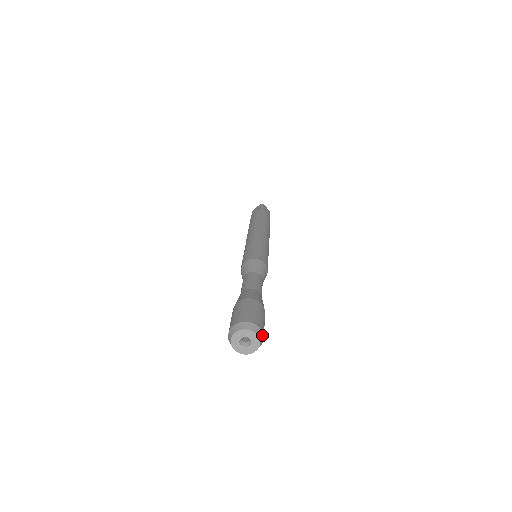
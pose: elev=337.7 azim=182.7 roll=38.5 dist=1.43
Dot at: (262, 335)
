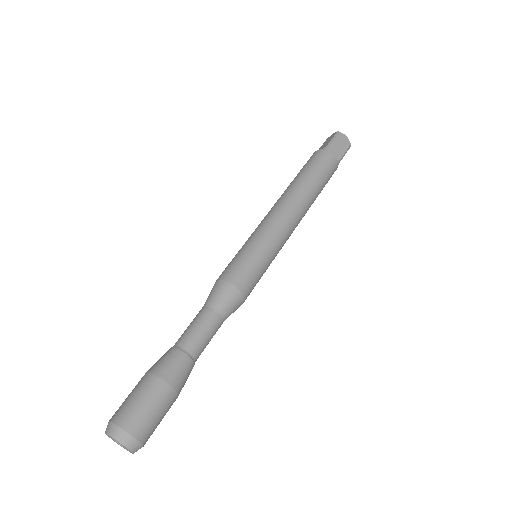
Dot at: (136, 443)
